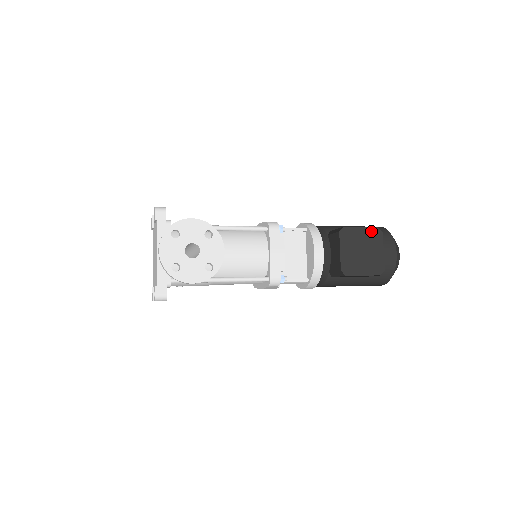
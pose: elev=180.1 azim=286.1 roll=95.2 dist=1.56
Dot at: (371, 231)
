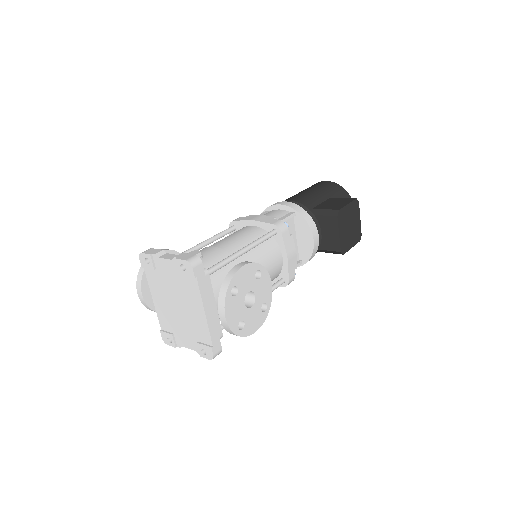
Dot at: (353, 204)
